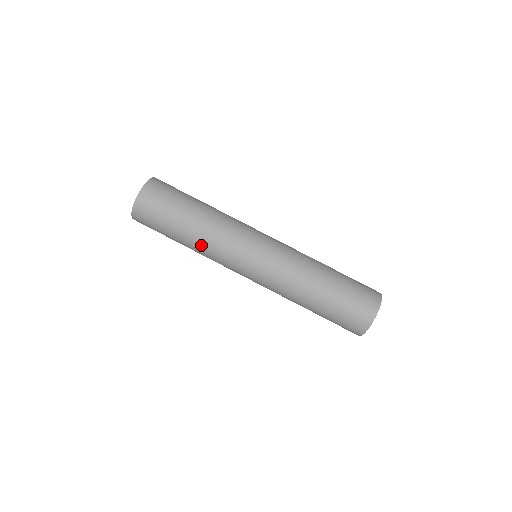
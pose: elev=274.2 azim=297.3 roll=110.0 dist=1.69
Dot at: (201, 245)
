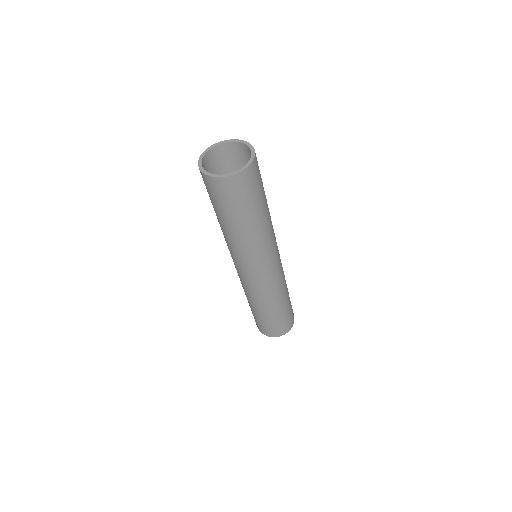
Dot at: (235, 240)
